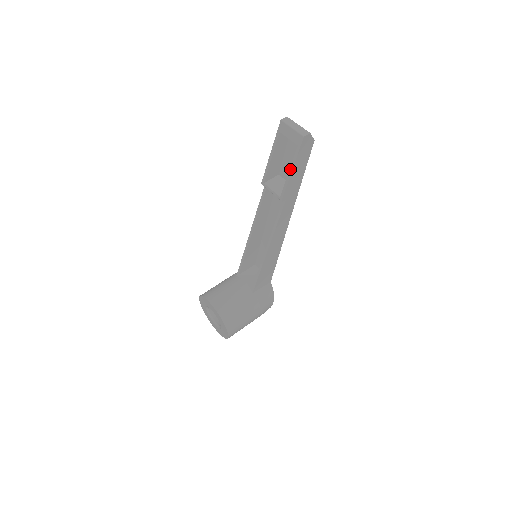
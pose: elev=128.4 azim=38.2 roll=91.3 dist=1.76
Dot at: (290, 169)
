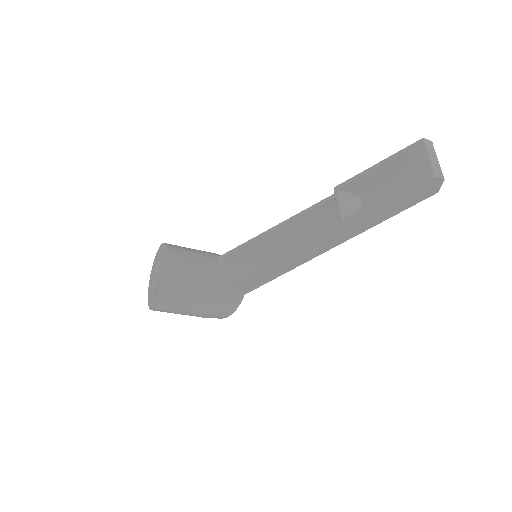
Dot at: (383, 198)
